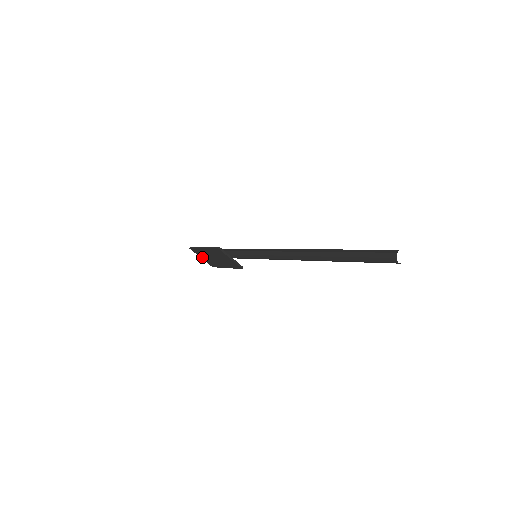
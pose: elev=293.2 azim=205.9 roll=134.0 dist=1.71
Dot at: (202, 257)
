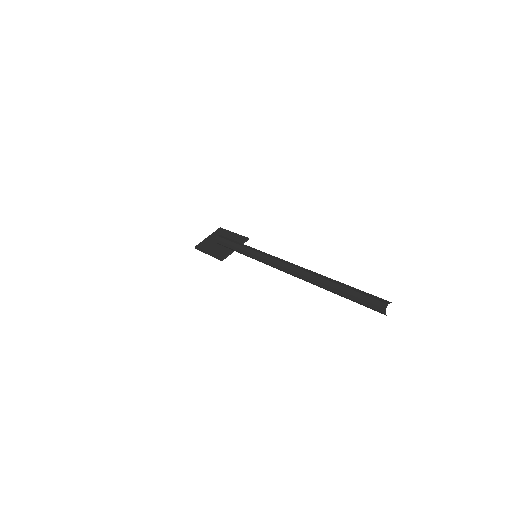
Dot at: occluded
